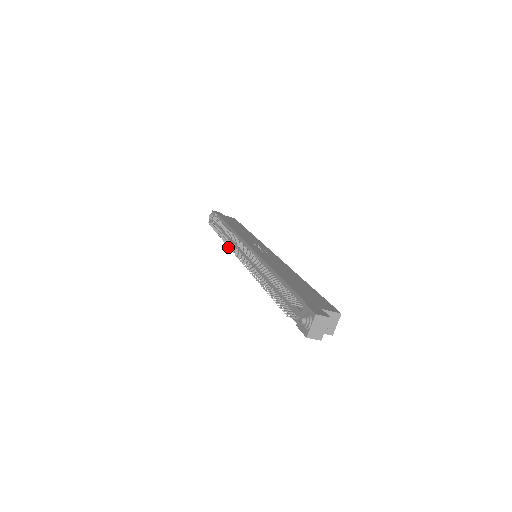
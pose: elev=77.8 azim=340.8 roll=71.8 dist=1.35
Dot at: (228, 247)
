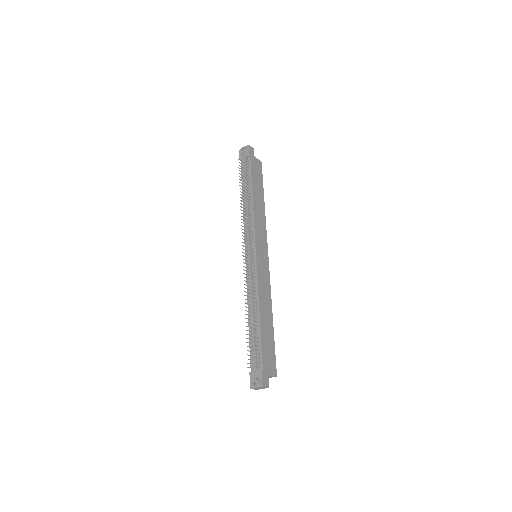
Dot at: occluded
